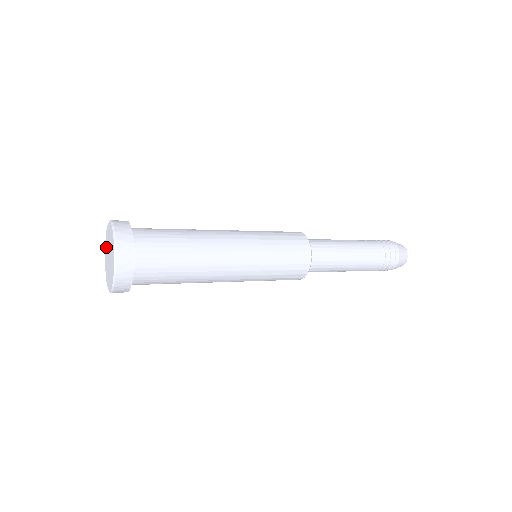
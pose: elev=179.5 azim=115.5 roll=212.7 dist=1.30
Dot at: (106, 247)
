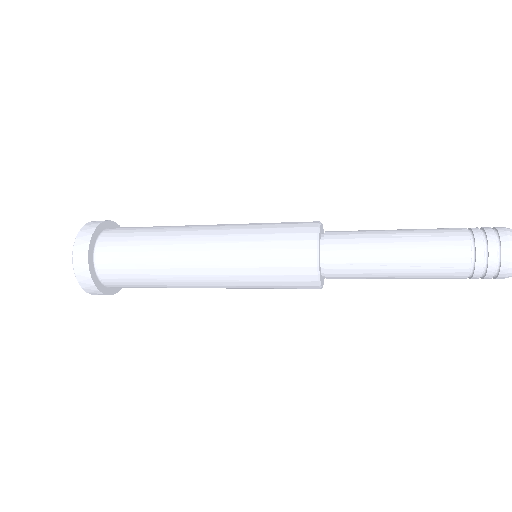
Dot at: occluded
